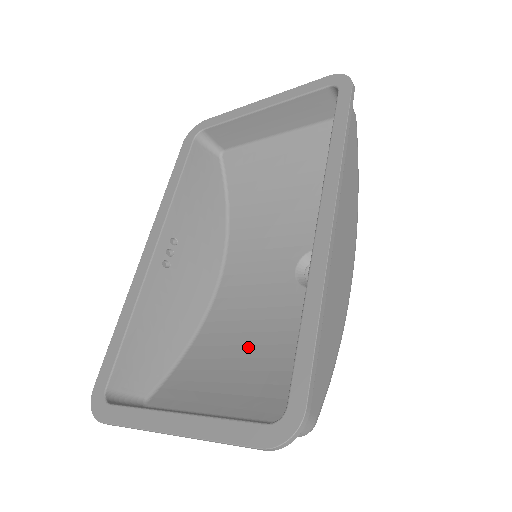
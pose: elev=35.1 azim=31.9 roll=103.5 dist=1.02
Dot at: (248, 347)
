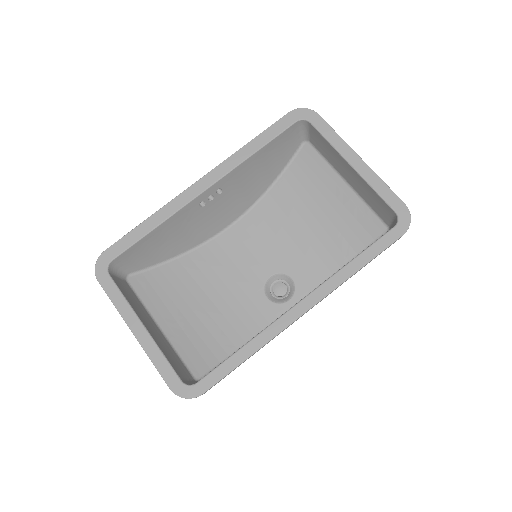
Dot at: (207, 298)
